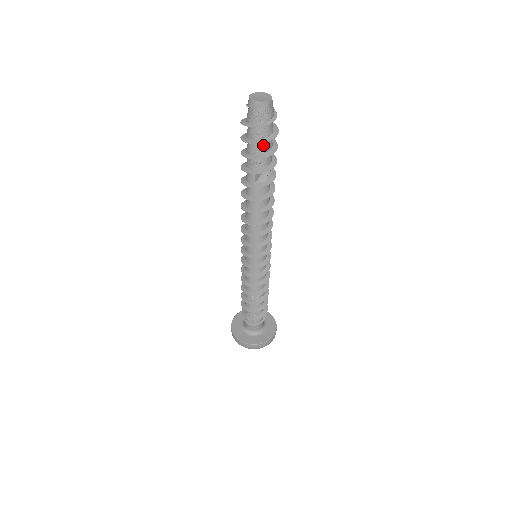
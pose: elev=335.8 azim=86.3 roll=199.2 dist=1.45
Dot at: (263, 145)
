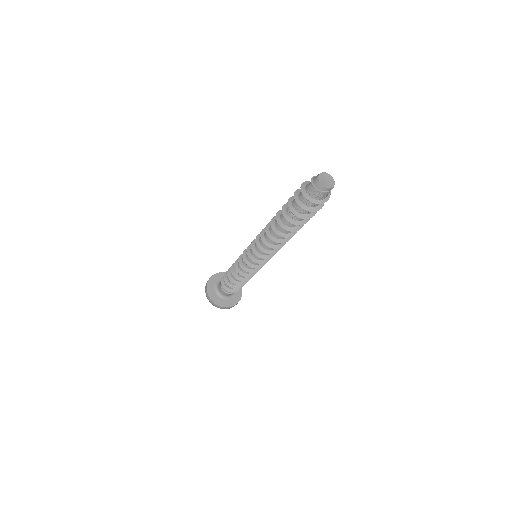
Dot at: occluded
